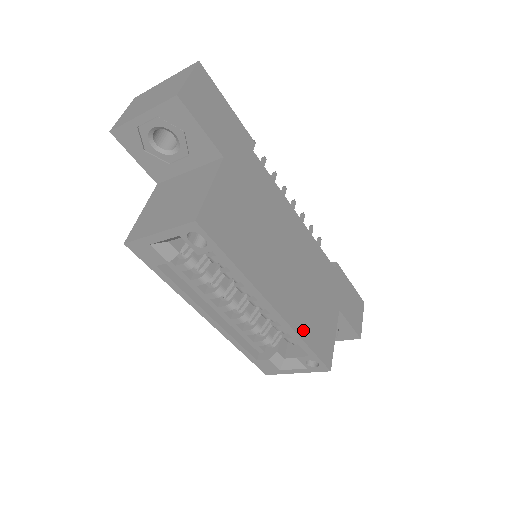
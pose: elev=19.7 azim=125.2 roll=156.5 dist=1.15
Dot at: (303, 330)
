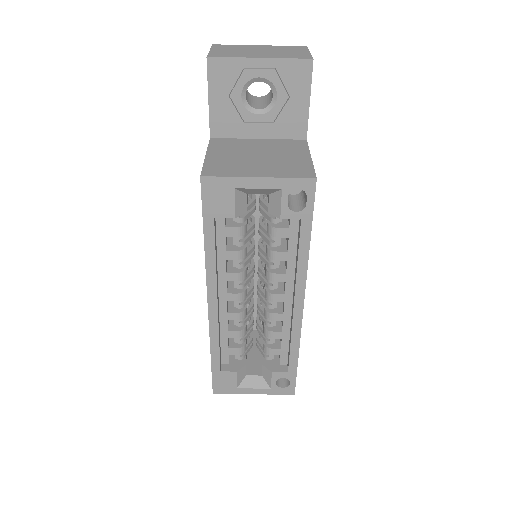
Dot at: occluded
